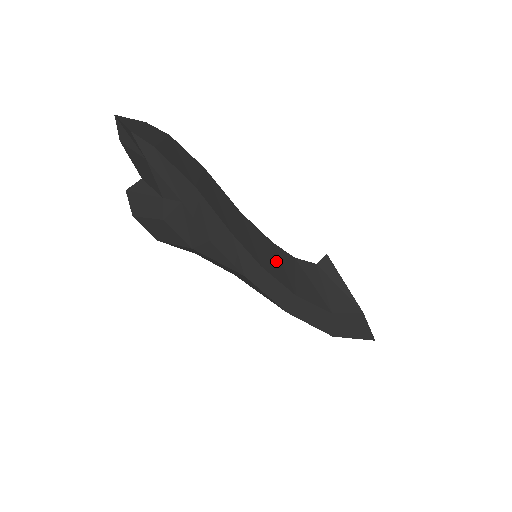
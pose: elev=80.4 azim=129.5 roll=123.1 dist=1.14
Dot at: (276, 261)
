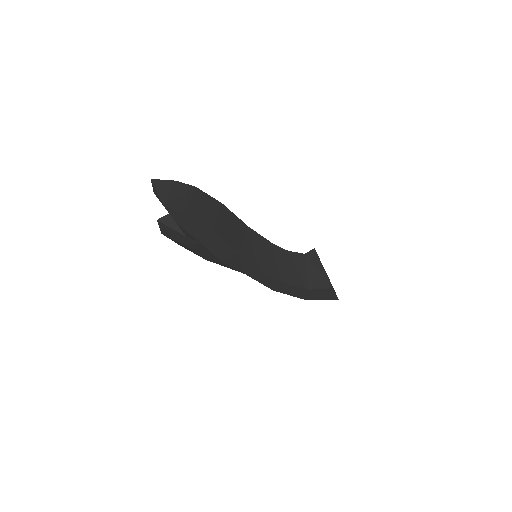
Dot at: (271, 259)
